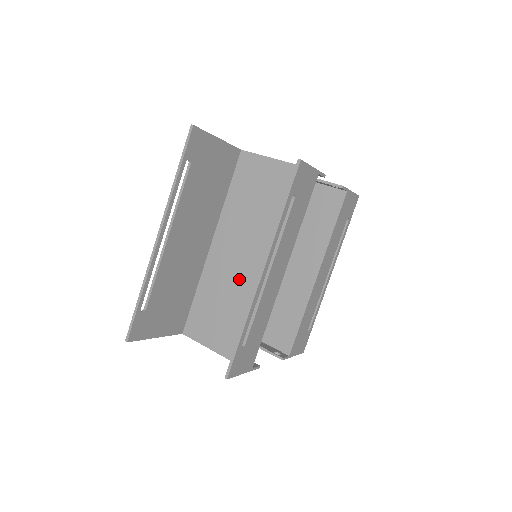
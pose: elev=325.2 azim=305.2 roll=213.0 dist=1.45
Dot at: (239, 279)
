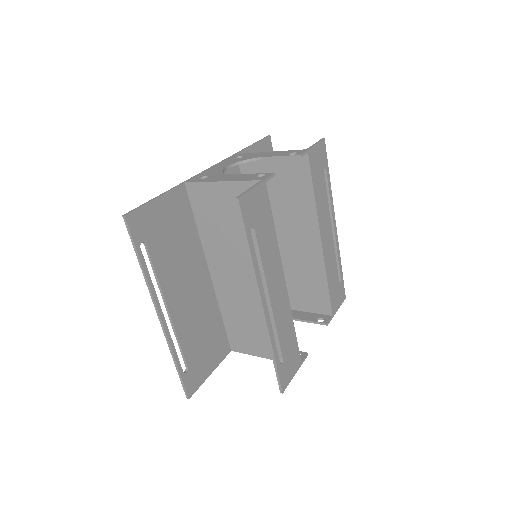
Dot at: (250, 297)
